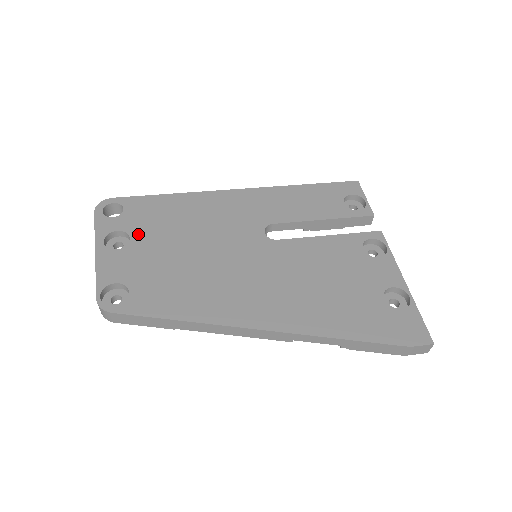
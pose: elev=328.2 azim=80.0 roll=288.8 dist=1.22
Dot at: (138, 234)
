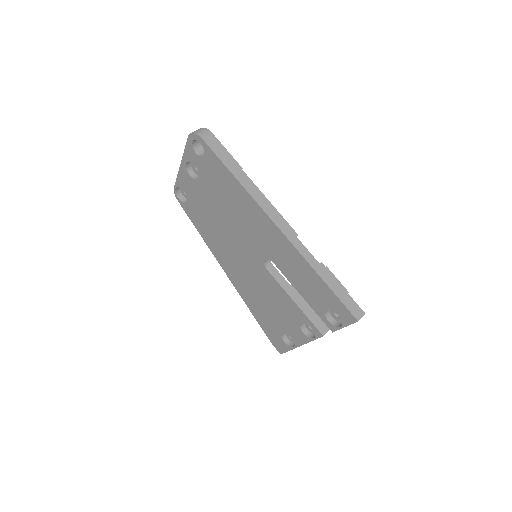
Dot at: (204, 180)
